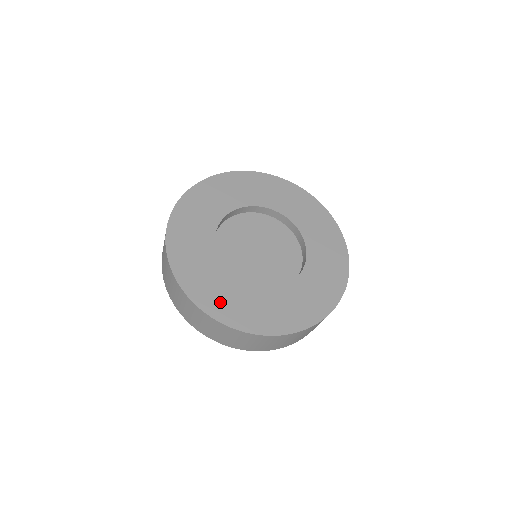
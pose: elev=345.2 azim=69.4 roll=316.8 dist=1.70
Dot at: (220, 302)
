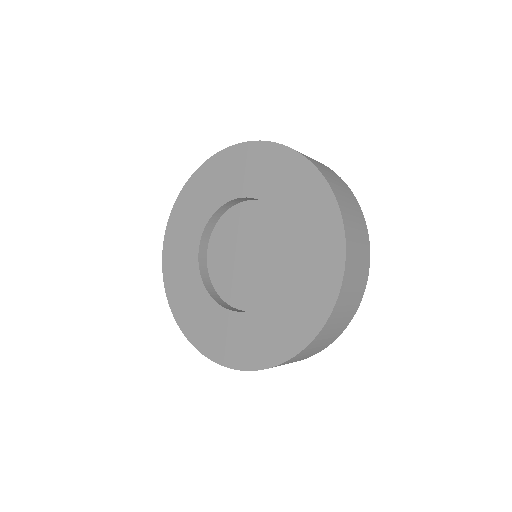
Dot at: (199, 329)
